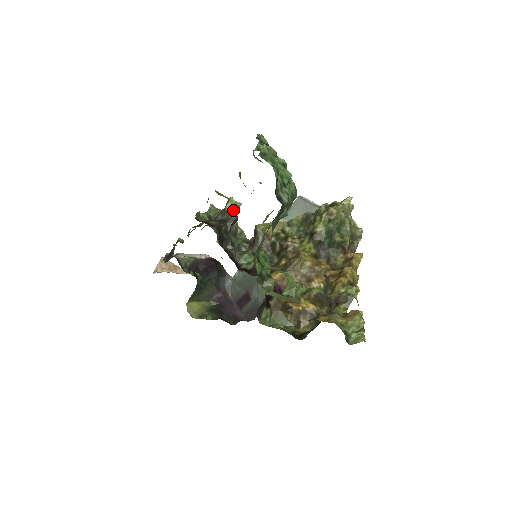
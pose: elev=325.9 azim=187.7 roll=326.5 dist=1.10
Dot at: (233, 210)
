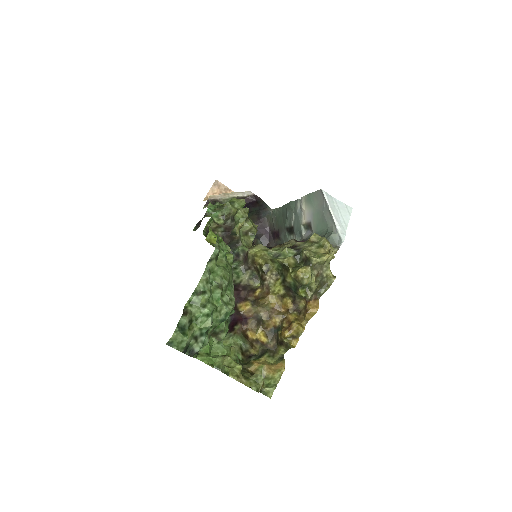
Dot at: (238, 223)
